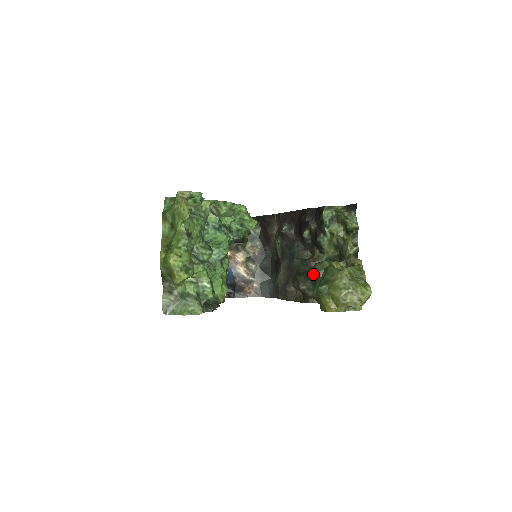
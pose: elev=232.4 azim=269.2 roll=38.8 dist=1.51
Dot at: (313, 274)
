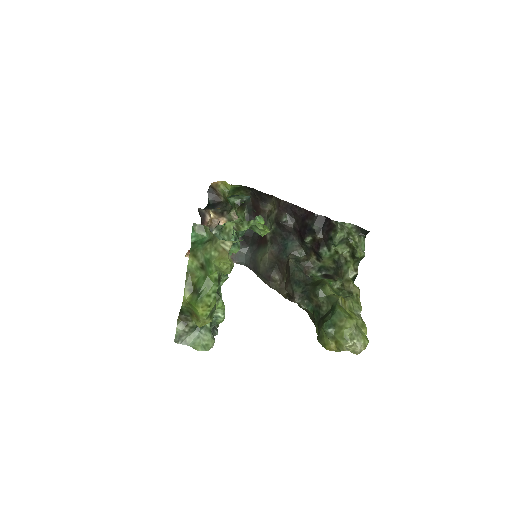
Dot at: (313, 295)
